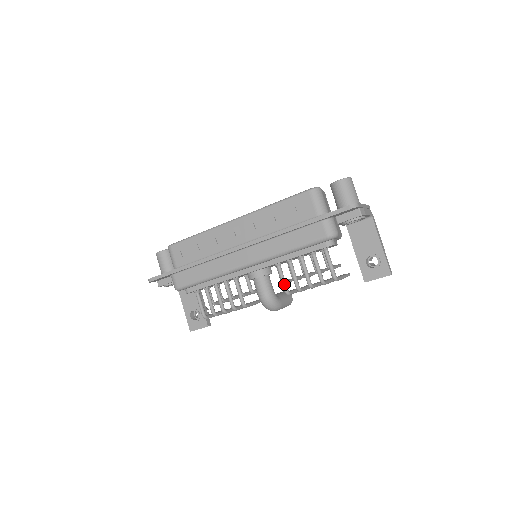
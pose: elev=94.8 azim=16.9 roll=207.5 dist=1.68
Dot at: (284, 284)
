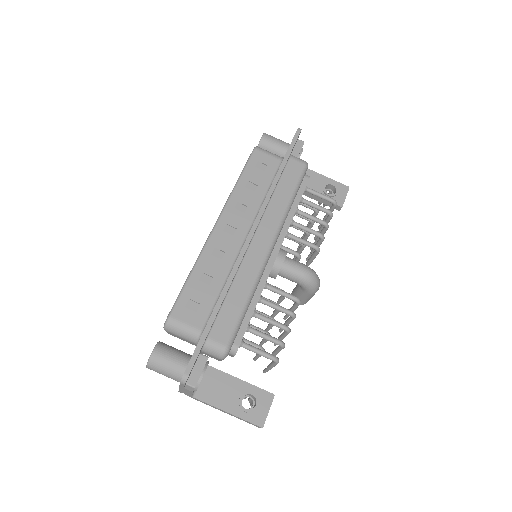
Dot at: (309, 242)
